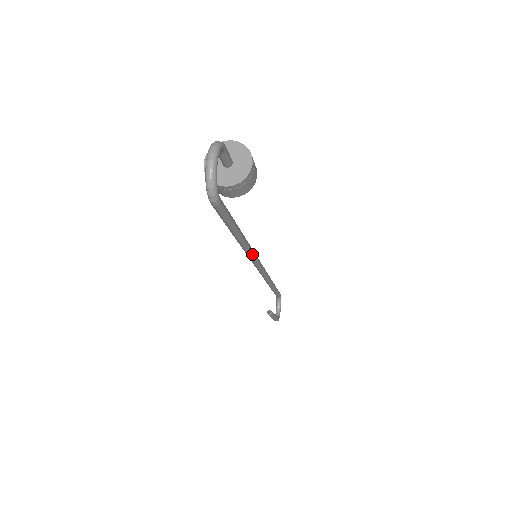
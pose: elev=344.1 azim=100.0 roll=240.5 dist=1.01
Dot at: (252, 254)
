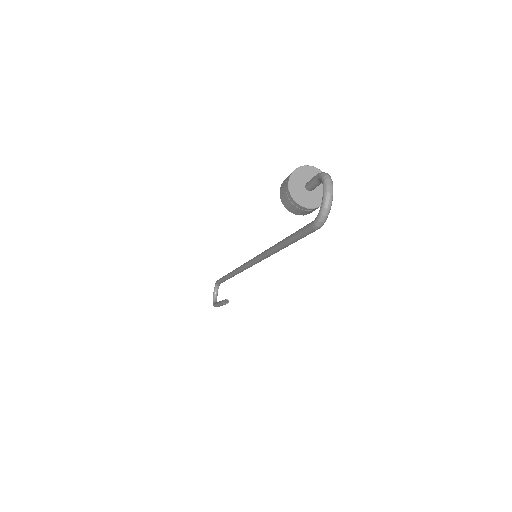
Dot at: (267, 257)
